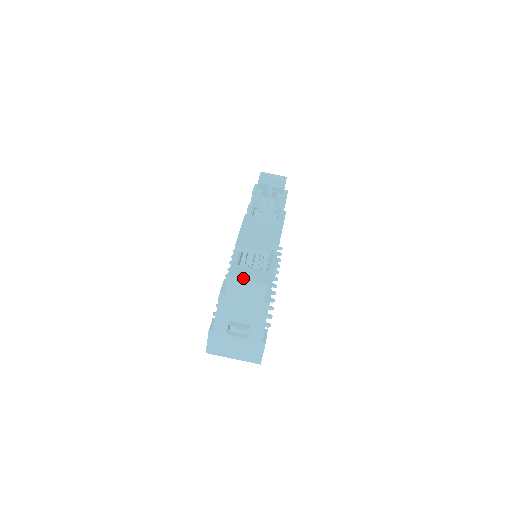
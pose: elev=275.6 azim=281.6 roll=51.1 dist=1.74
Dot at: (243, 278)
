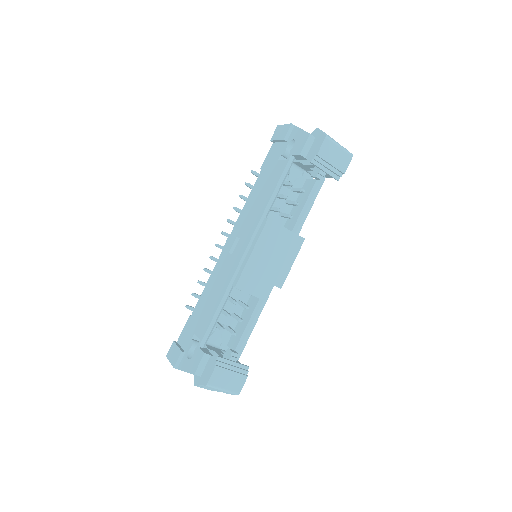
Dot at: (220, 387)
